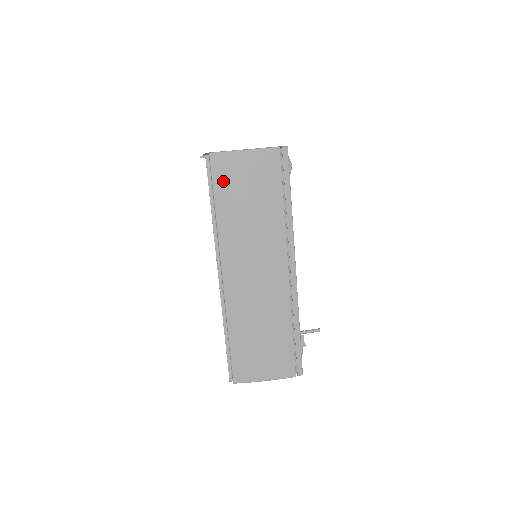
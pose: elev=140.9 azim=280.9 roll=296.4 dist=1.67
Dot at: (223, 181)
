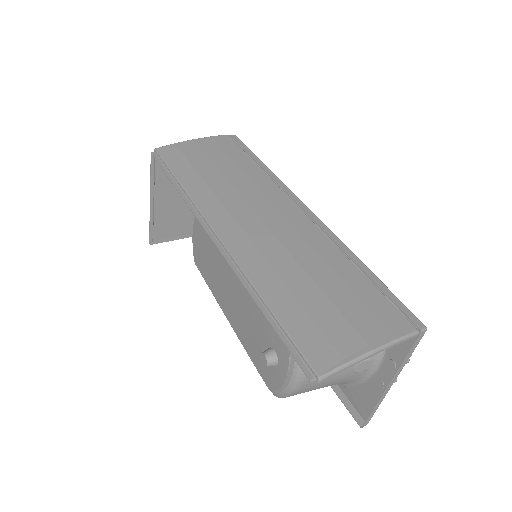
Dot at: (178, 161)
